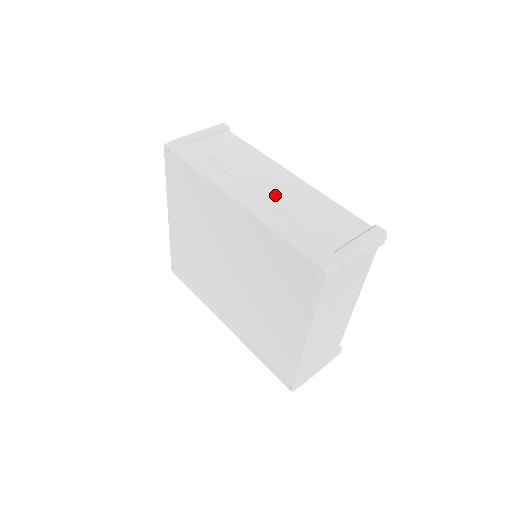
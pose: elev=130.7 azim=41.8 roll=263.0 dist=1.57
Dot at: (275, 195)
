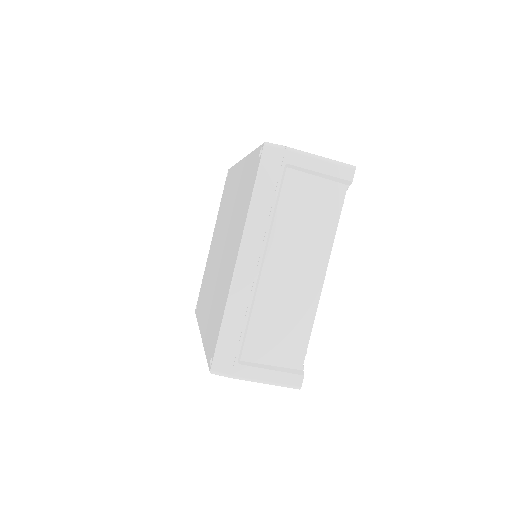
Dot at: occluded
